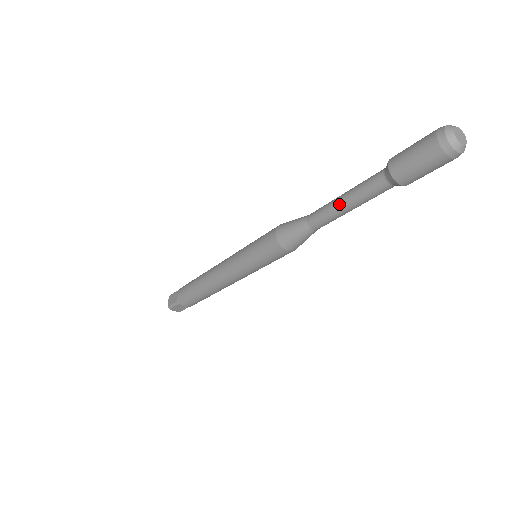
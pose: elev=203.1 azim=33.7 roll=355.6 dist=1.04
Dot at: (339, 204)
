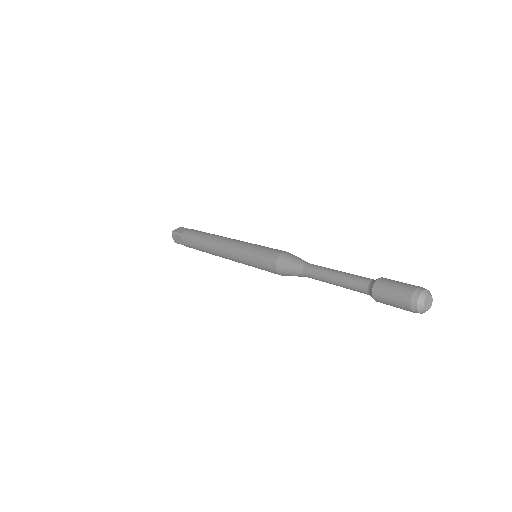
Dot at: occluded
